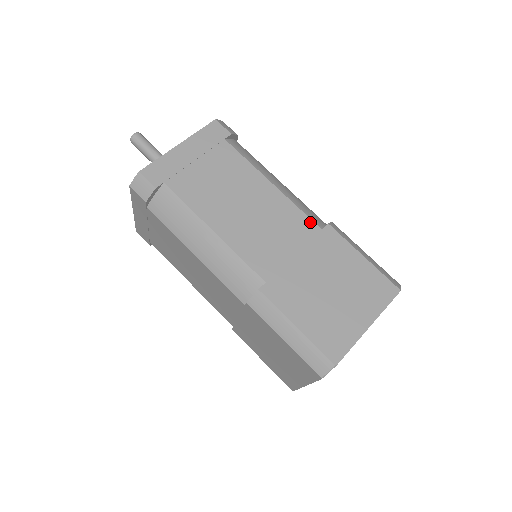
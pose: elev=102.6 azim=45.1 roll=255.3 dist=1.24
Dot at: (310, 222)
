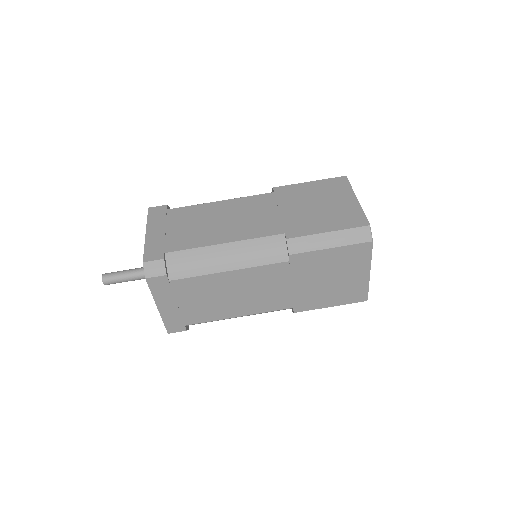
Dot at: (264, 195)
